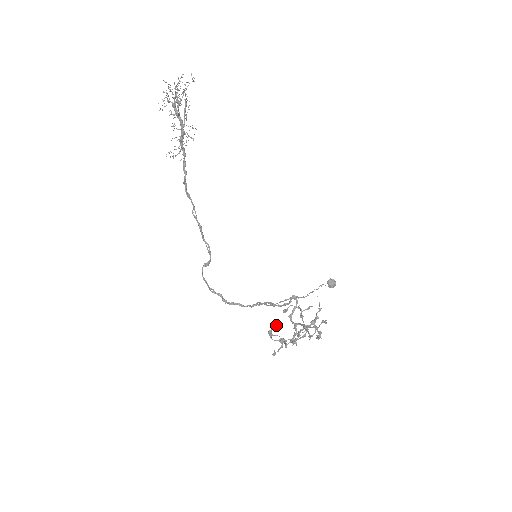
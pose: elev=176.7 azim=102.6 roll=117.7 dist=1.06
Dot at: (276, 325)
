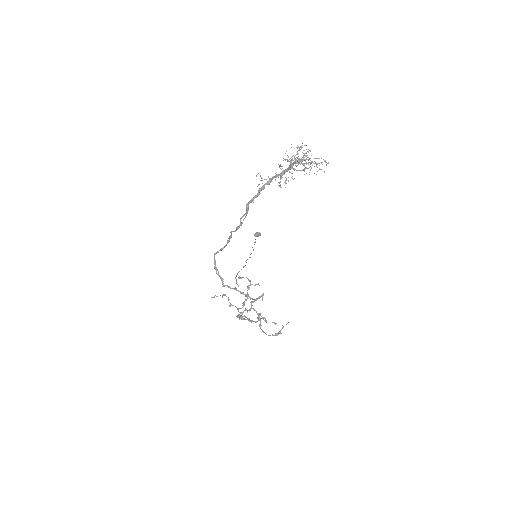
Dot at: occluded
